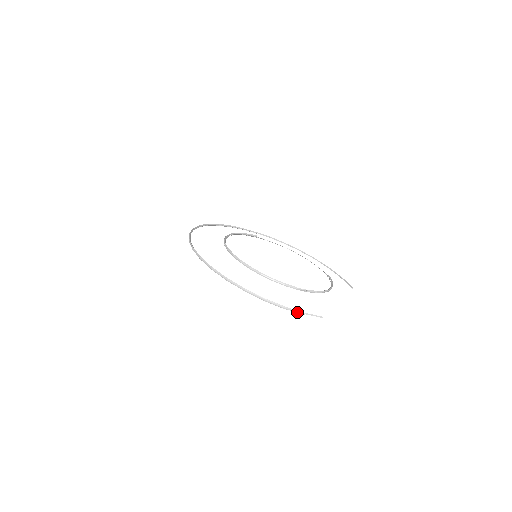
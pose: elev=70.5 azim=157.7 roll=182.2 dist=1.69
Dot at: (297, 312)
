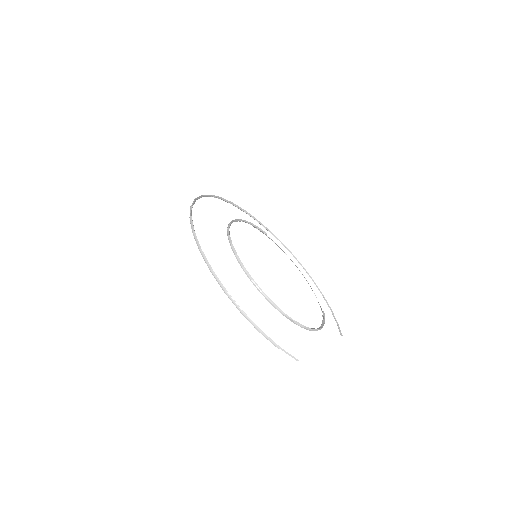
Dot at: (272, 342)
